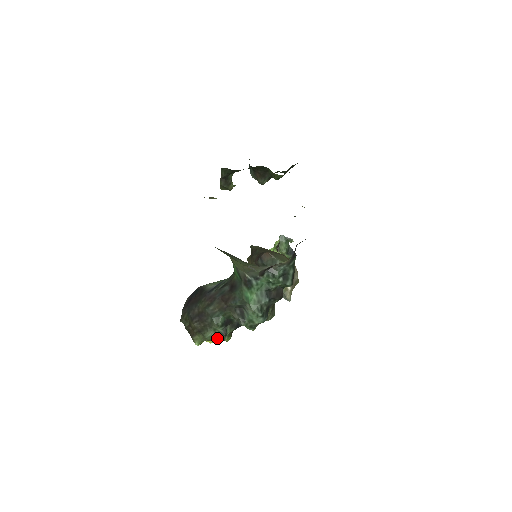
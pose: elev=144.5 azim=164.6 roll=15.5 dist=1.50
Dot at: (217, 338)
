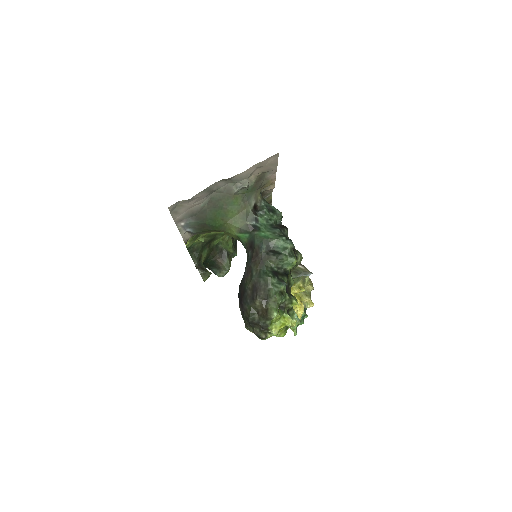
Dot at: (283, 295)
